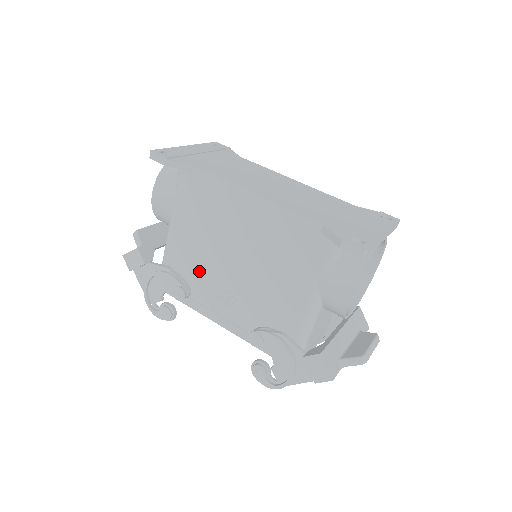
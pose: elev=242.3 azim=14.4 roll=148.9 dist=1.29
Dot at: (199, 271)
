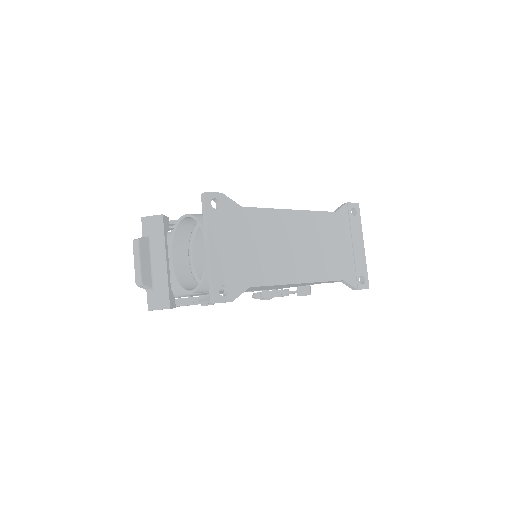
Dot at: occluded
